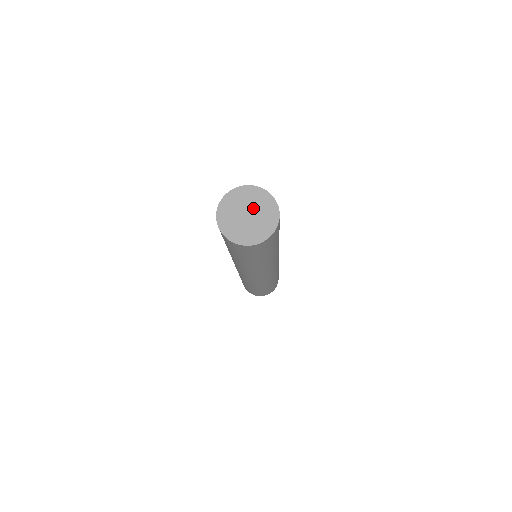
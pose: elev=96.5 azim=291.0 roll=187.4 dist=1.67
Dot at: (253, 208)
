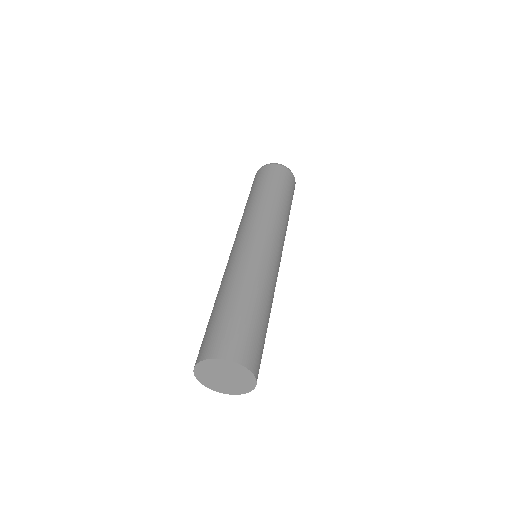
Dot at: (233, 378)
